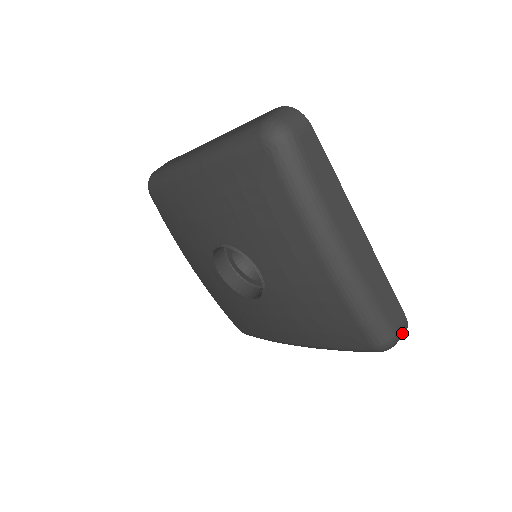
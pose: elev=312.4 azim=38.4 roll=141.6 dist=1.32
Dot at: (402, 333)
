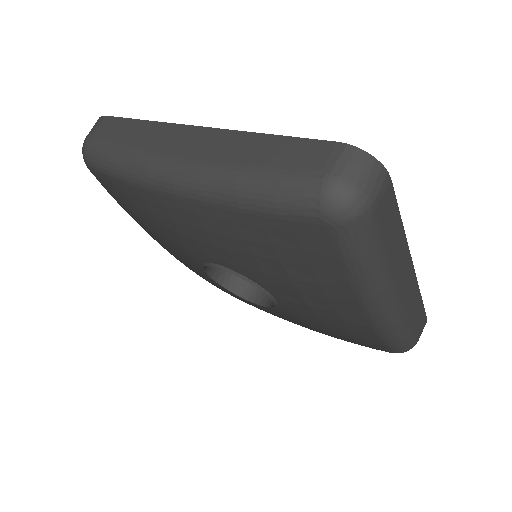
Dot at: occluded
